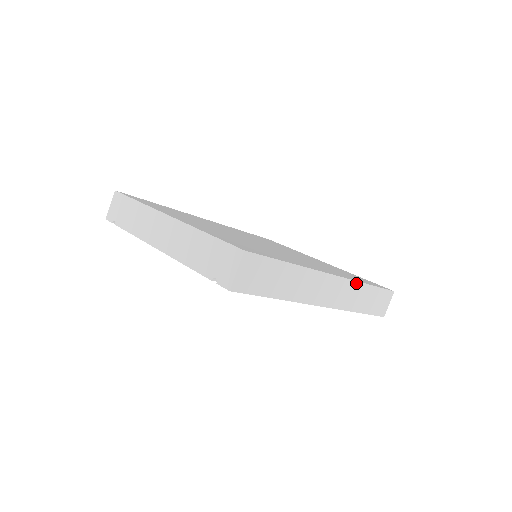
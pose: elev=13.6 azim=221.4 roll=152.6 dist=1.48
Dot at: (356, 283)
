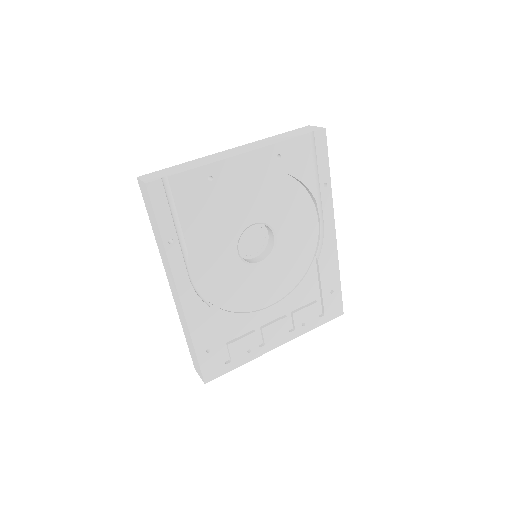
Dot at: occluded
